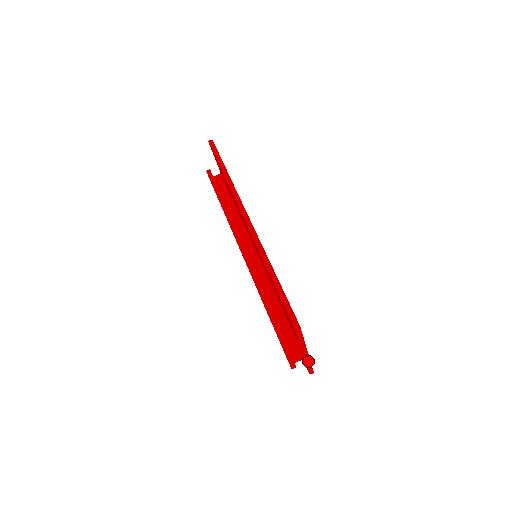
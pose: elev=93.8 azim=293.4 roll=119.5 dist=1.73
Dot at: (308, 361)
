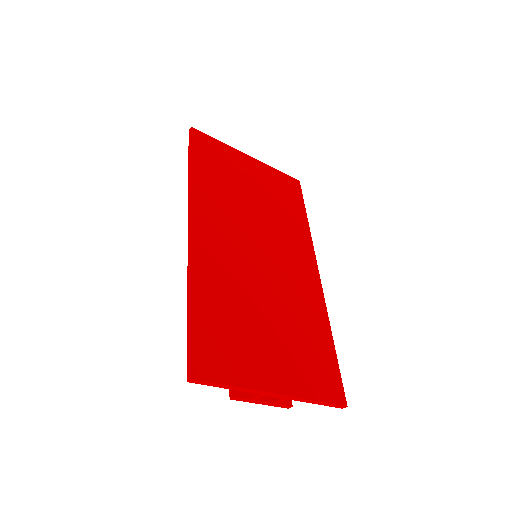
Dot at: (303, 399)
